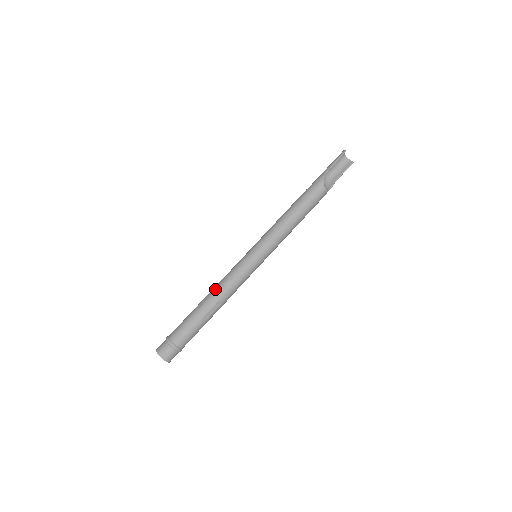
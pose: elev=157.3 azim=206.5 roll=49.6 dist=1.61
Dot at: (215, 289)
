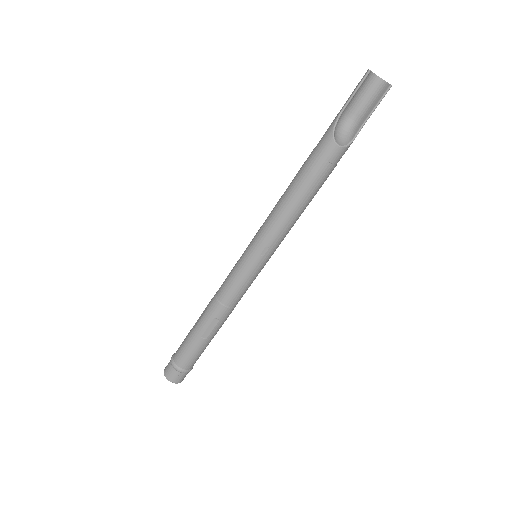
Dot at: (210, 302)
